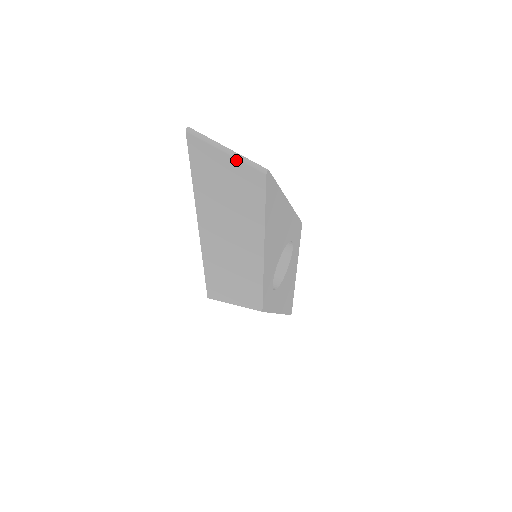
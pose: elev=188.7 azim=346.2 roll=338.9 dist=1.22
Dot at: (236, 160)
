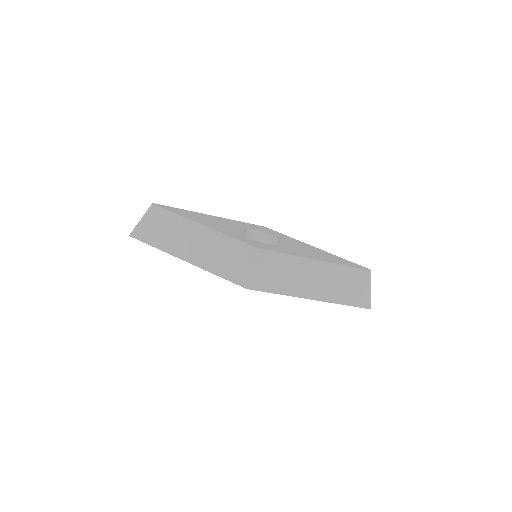
Dot at: (145, 217)
